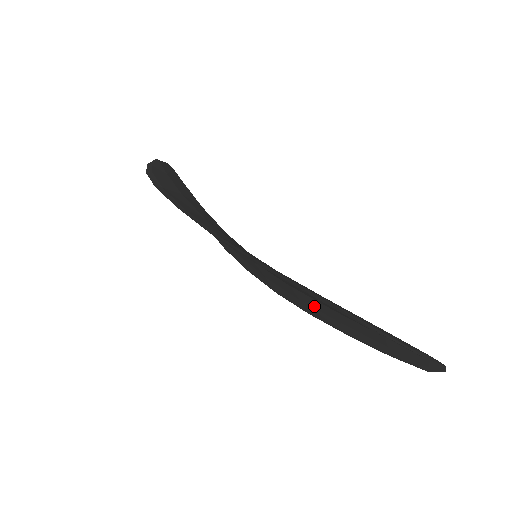
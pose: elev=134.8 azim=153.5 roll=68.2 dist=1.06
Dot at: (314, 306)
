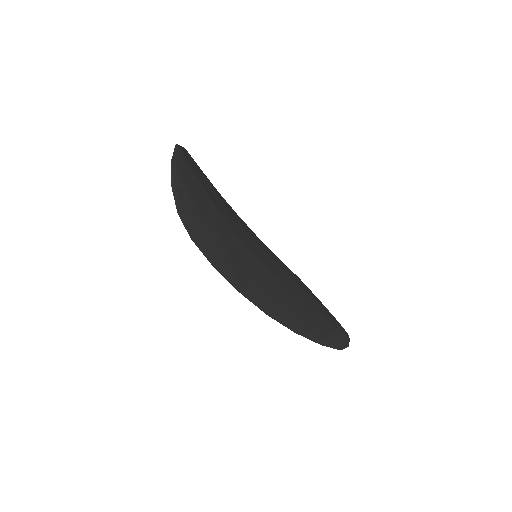
Dot at: occluded
